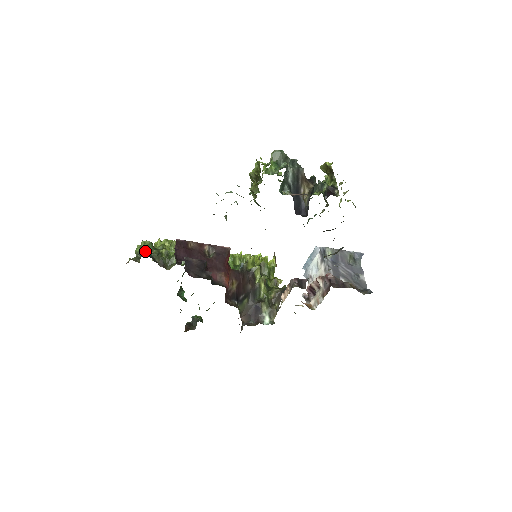
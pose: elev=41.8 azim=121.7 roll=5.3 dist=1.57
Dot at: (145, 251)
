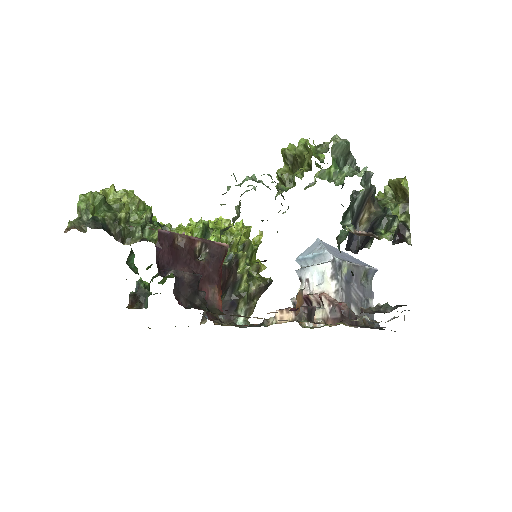
Dot at: (97, 218)
